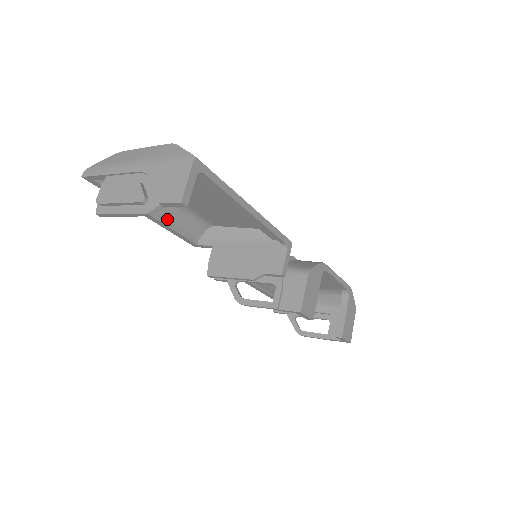
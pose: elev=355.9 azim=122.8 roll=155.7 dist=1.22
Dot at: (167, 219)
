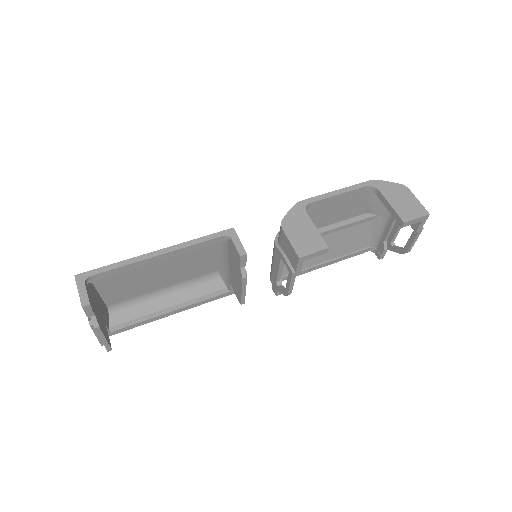
Dot at: (185, 302)
